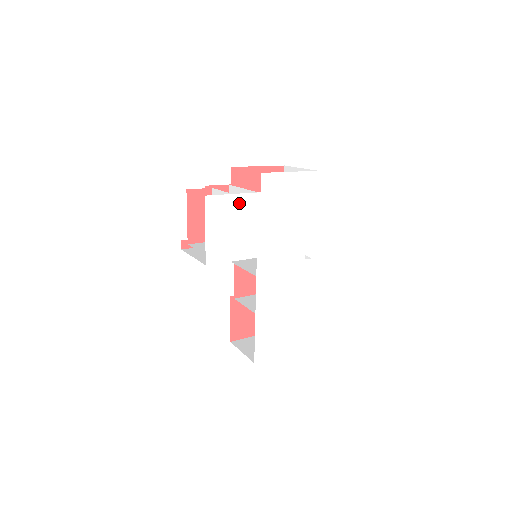
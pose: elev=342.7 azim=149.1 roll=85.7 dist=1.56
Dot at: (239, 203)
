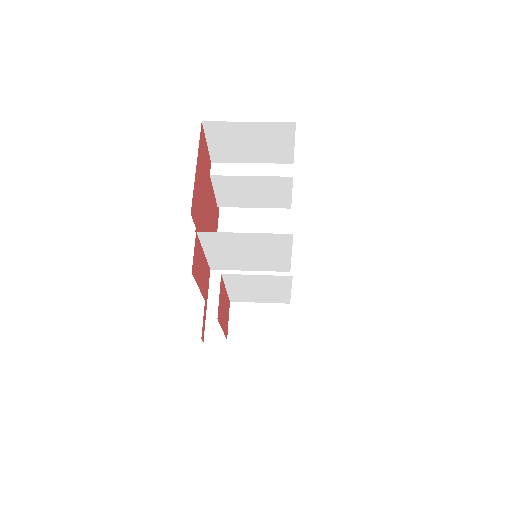
Dot at: occluded
